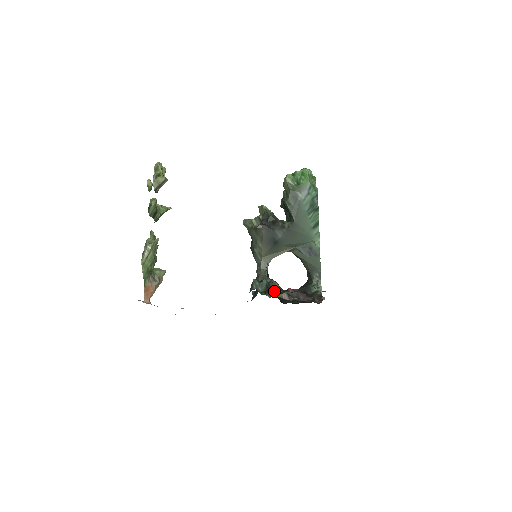
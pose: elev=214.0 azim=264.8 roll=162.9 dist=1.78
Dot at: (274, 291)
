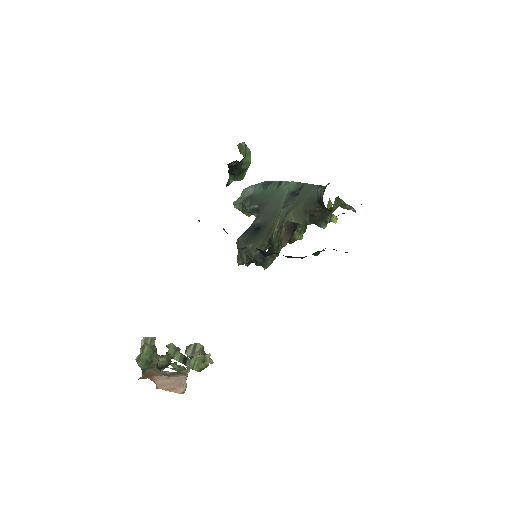
Dot at: occluded
